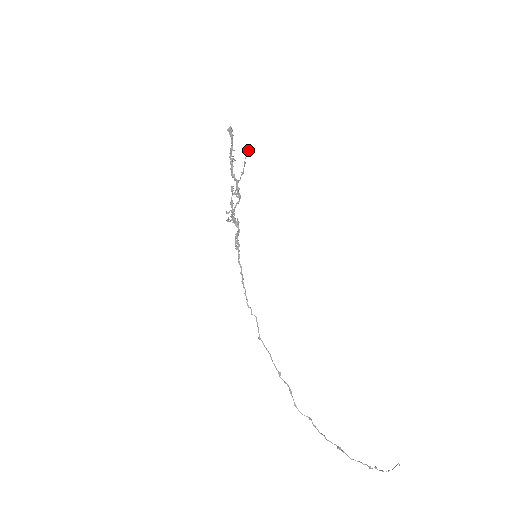
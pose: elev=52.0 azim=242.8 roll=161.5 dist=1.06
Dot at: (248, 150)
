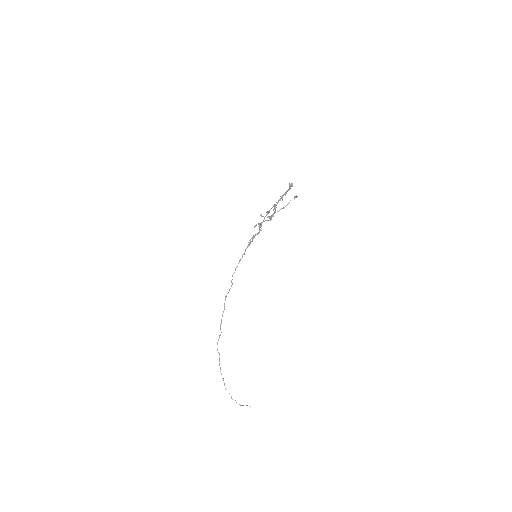
Dot at: occluded
